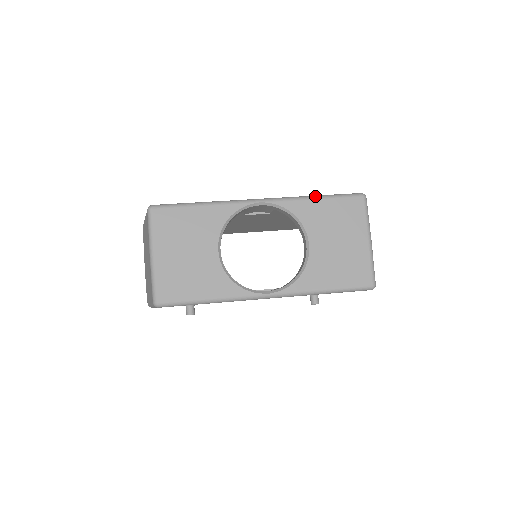
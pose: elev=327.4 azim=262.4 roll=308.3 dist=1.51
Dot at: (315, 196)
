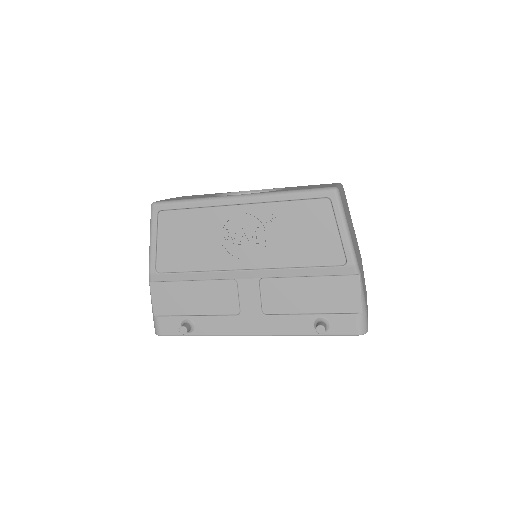
Dot at: occluded
